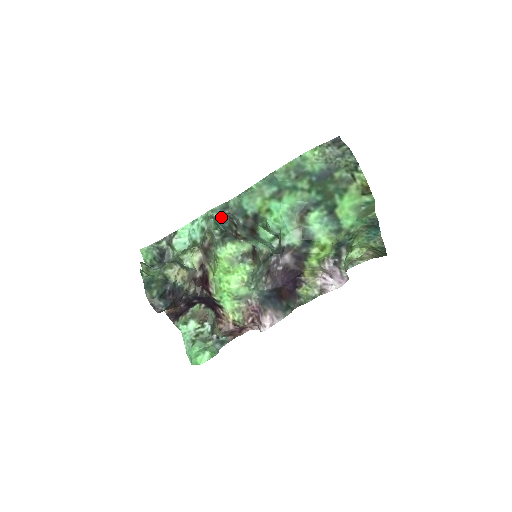
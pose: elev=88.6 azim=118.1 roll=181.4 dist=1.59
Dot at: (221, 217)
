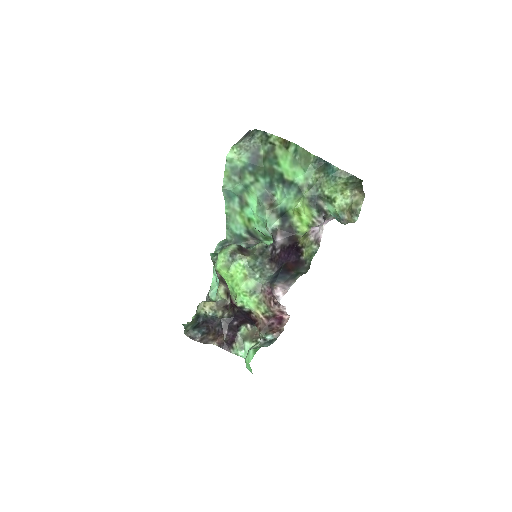
Dot at: occluded
